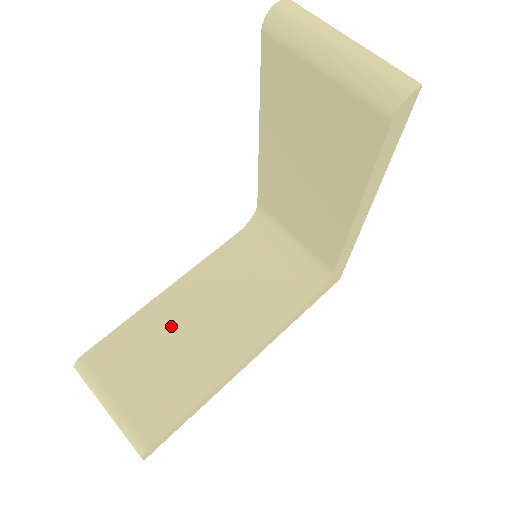
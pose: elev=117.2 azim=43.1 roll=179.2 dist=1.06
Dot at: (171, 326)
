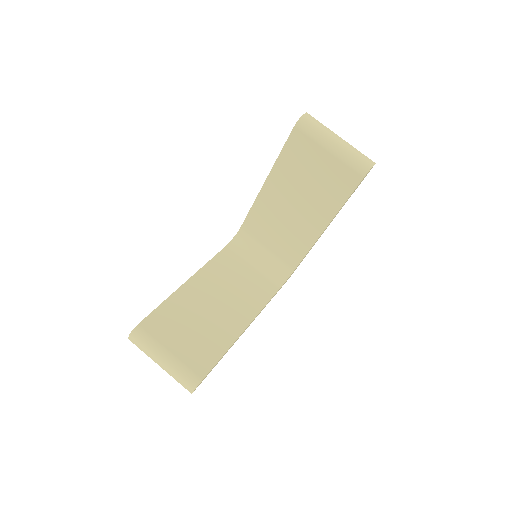
Dot at: (196, 305)
